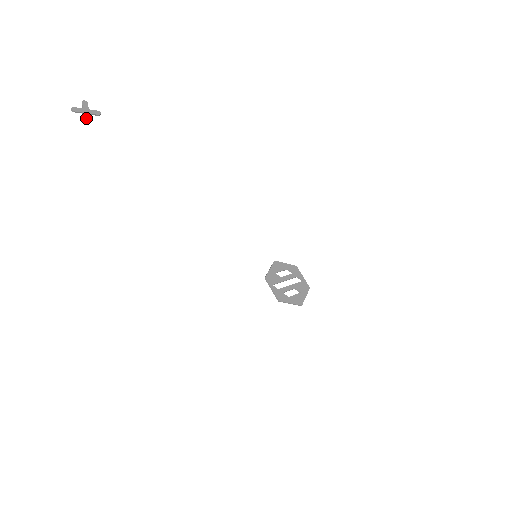
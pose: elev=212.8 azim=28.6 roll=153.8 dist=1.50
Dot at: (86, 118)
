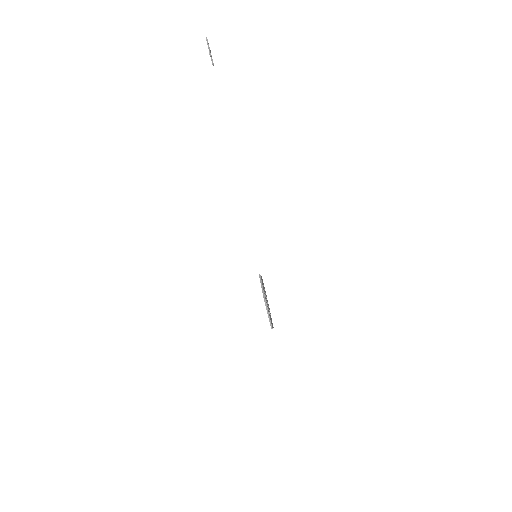
Dot at: (210, 52)
